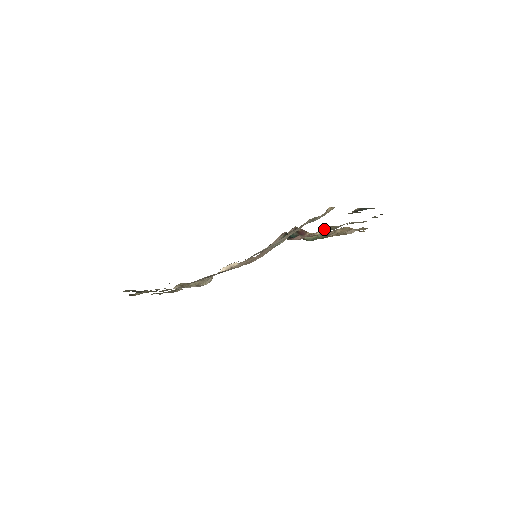
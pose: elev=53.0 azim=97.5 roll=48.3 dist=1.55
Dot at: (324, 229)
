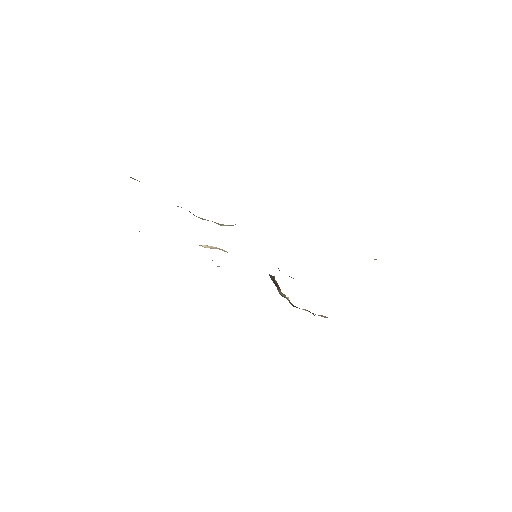
Dot at: occluded
